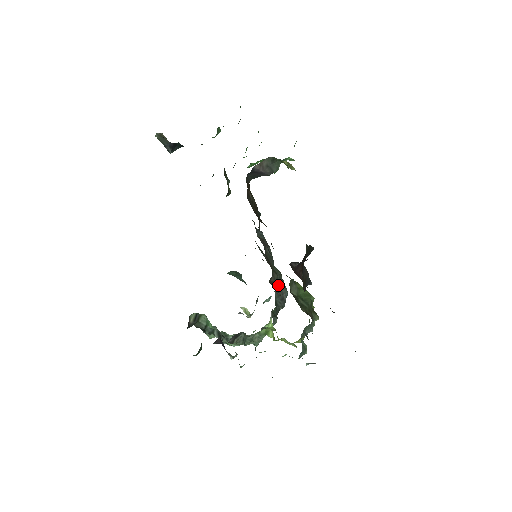
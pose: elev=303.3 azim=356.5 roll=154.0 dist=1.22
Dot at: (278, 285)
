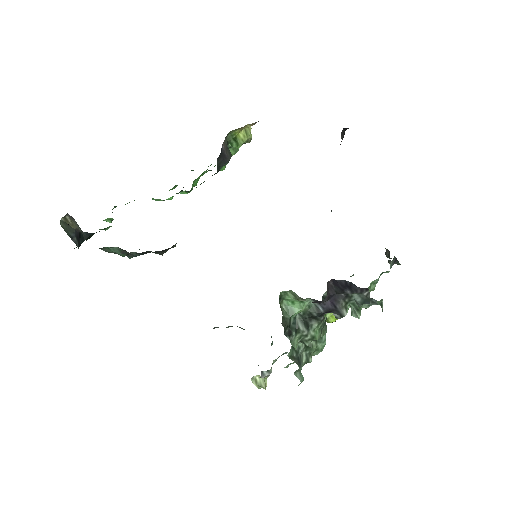
Dot at: occluded
